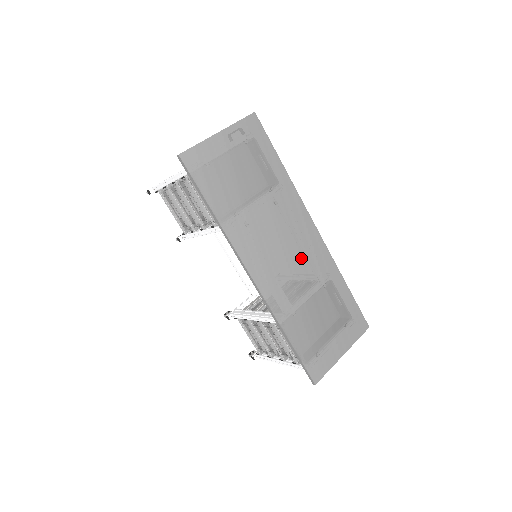
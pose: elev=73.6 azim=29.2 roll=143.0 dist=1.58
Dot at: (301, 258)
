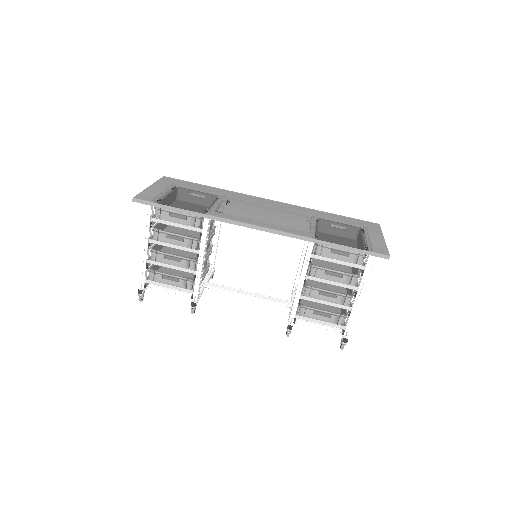
Dot at: (280, 212)
